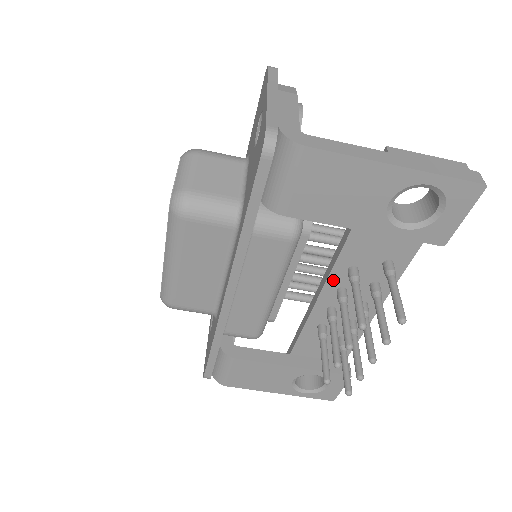
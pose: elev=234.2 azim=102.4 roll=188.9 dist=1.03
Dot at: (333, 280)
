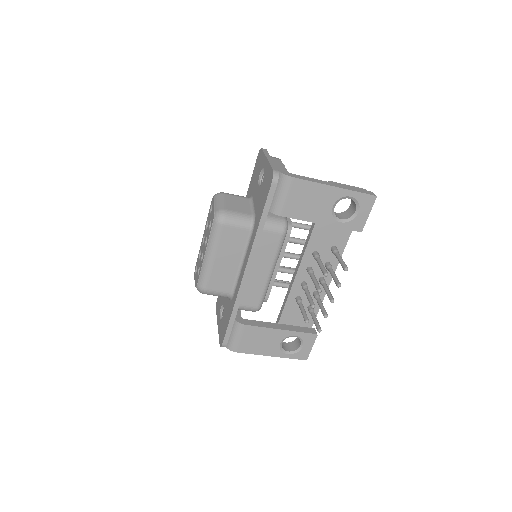
Dot at: (304, 262)
